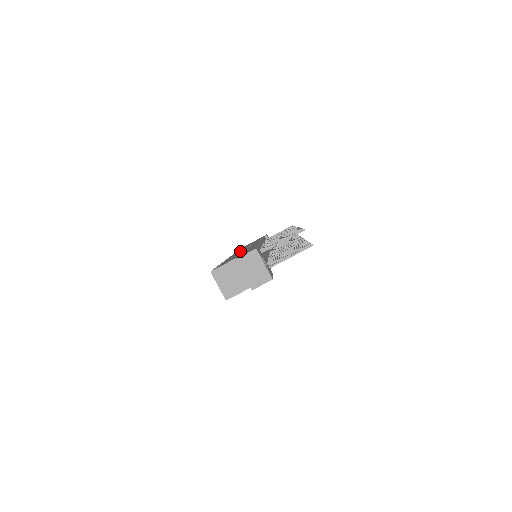
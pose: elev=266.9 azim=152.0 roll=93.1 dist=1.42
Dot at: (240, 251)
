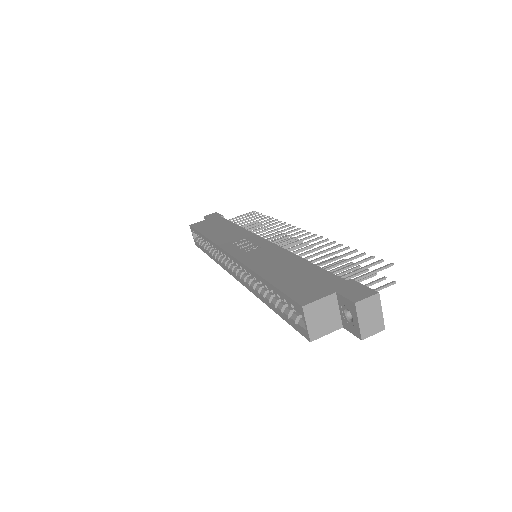
Dot at: (249, 251)
